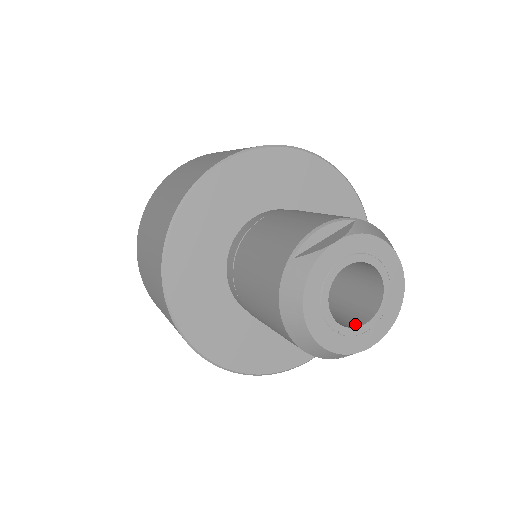
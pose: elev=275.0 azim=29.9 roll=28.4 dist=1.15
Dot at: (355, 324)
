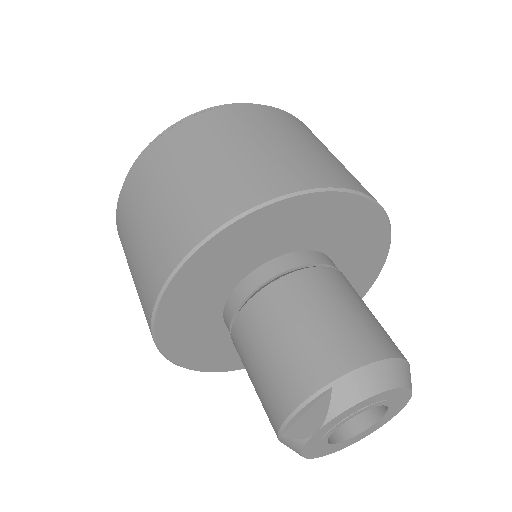
Dot at: (366, 421)
